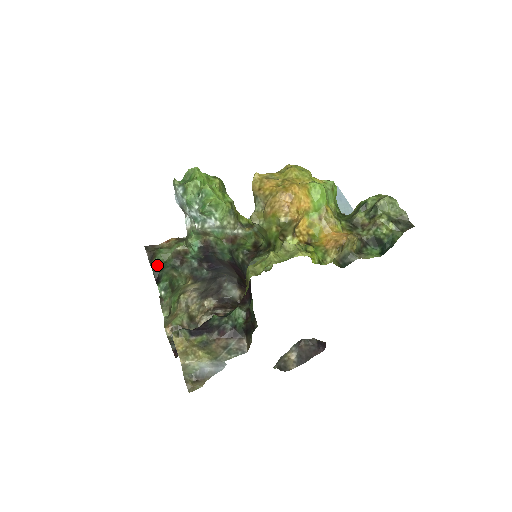
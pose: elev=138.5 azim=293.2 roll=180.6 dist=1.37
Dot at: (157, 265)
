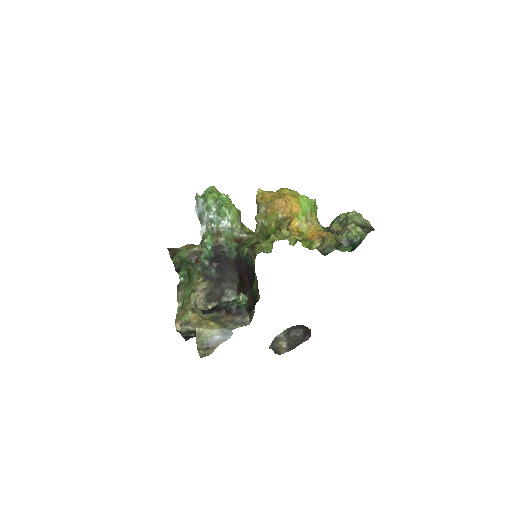
Dot at: (178, 260)
